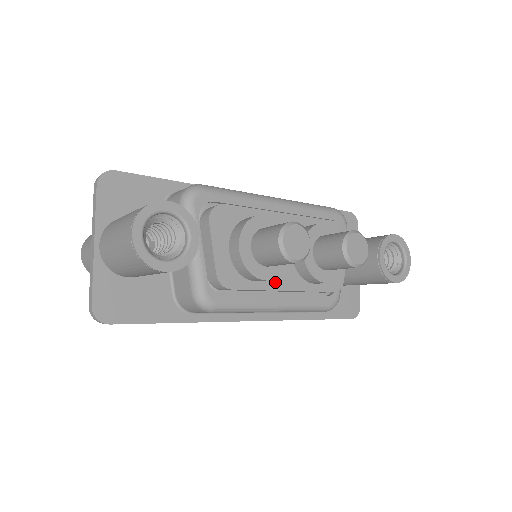
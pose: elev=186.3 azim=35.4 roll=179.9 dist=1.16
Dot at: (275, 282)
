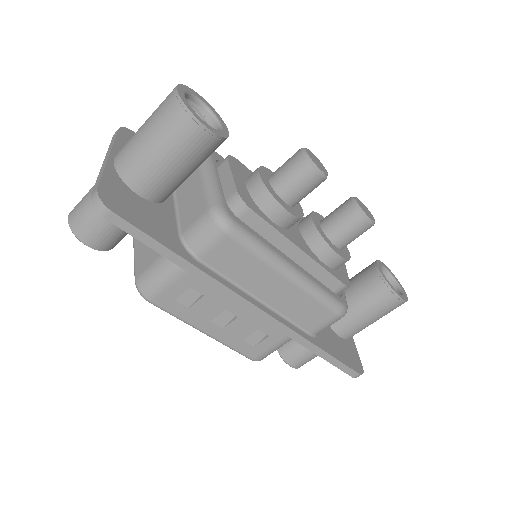
Dot at: (289, 235)
